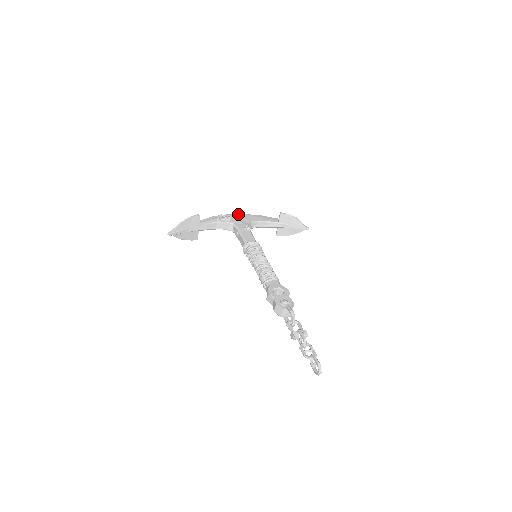
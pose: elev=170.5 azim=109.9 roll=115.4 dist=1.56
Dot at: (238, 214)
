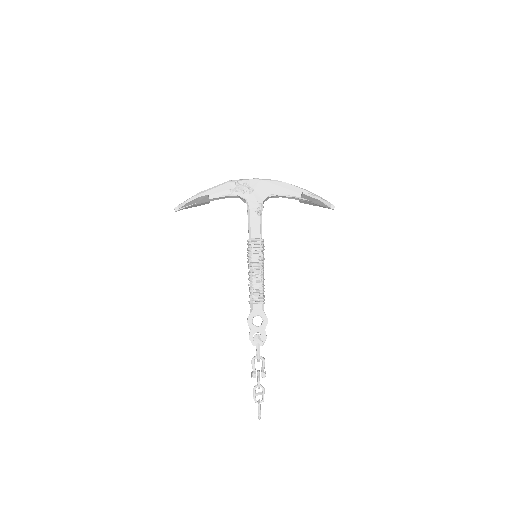
Dot at: (257, 181)
